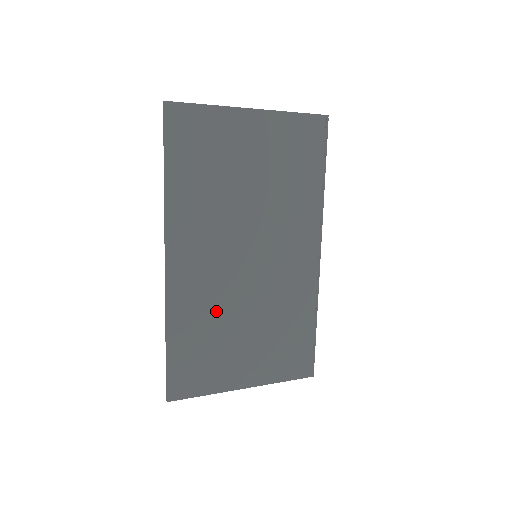
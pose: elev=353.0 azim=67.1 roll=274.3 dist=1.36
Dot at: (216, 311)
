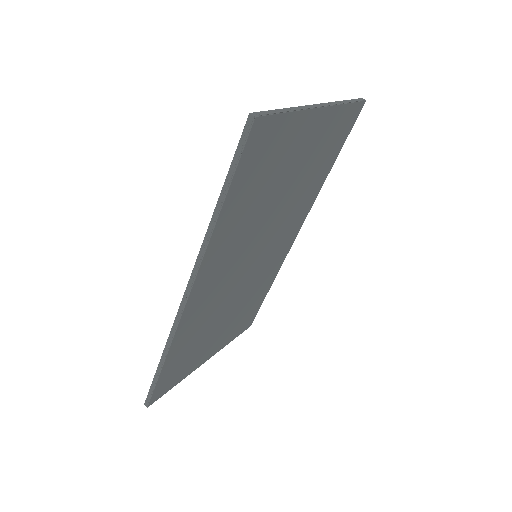
Dot at: (210, 318)
